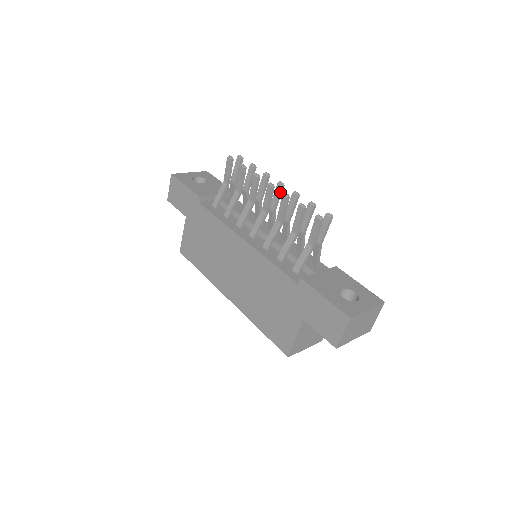
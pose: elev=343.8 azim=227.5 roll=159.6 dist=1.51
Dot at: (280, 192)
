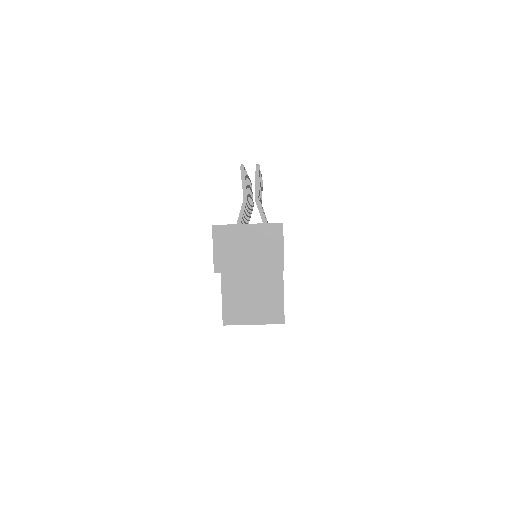
Dot at: occluded
